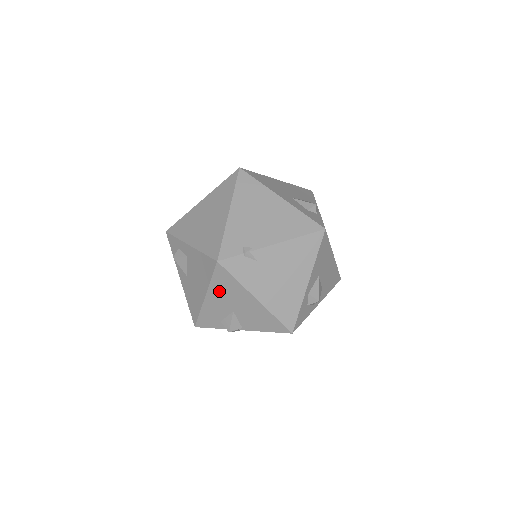
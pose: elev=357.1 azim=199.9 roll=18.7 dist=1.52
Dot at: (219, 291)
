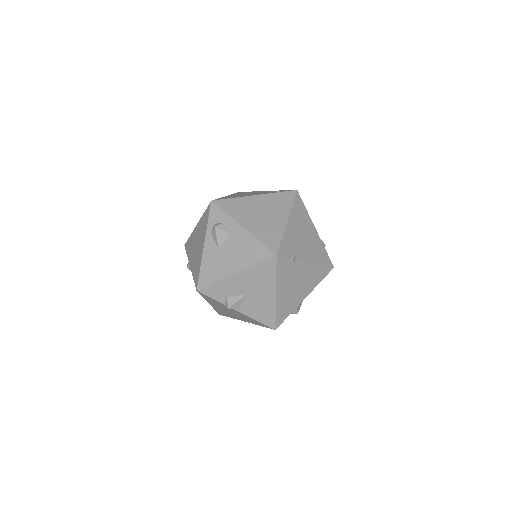
Dot at: (253, 275)
